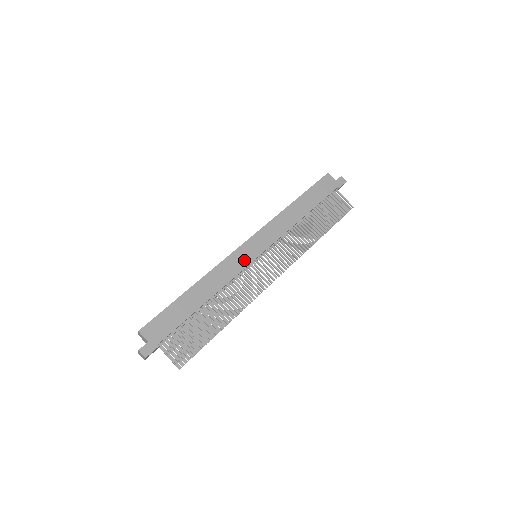
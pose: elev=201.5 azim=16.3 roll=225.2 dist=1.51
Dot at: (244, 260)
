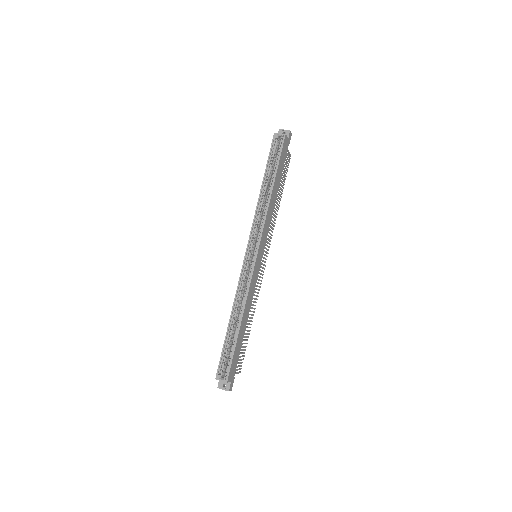
Dot at: (257, 271)
